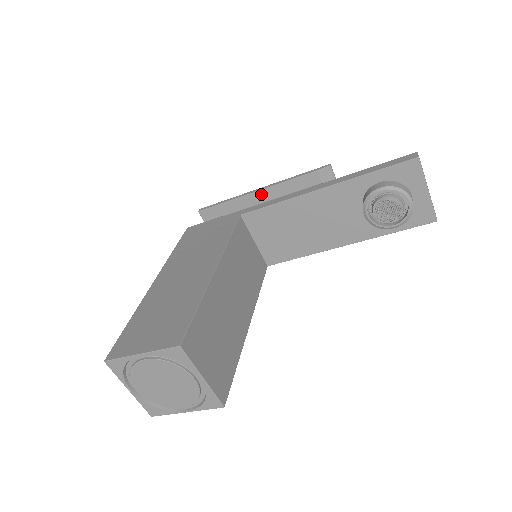
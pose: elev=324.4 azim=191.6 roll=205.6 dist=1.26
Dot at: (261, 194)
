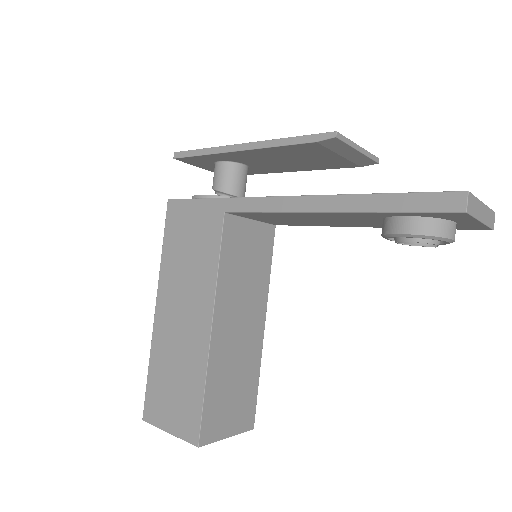
Dot at: (246, 152)
